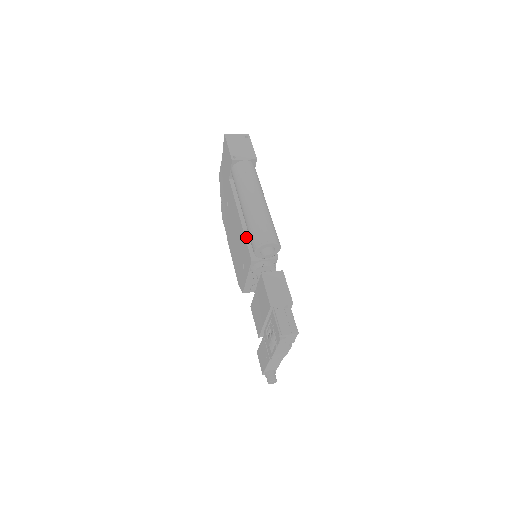
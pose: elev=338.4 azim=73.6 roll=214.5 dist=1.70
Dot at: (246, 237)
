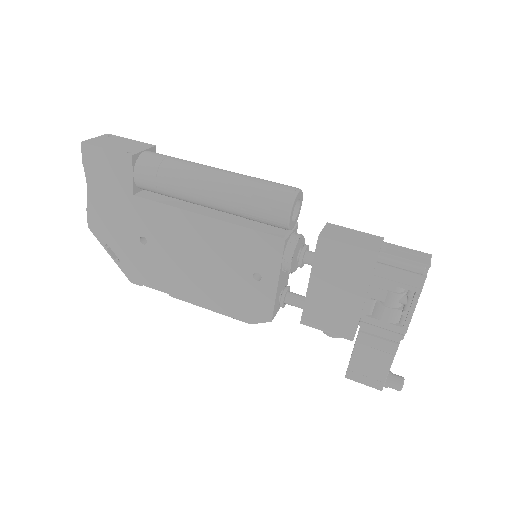
Dot at: (243, 226)
